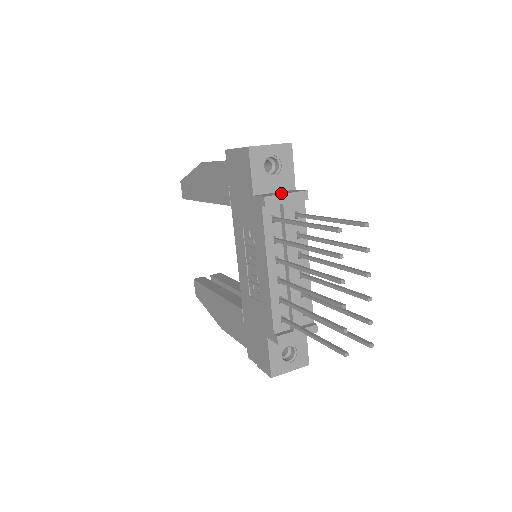
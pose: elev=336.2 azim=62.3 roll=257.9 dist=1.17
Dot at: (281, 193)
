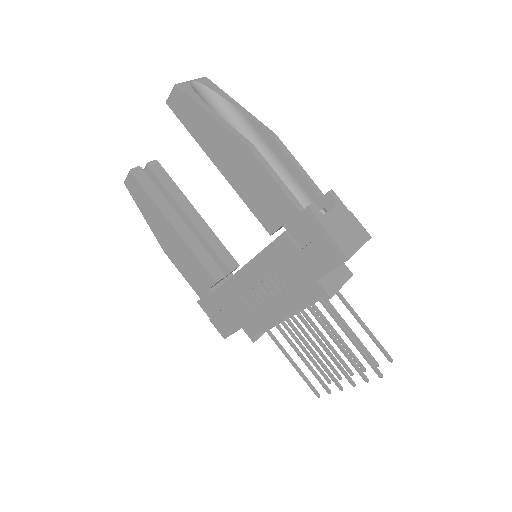
Dot at: (338, 283)
